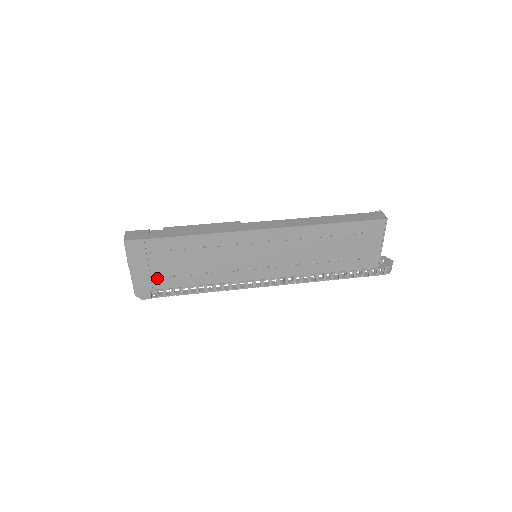
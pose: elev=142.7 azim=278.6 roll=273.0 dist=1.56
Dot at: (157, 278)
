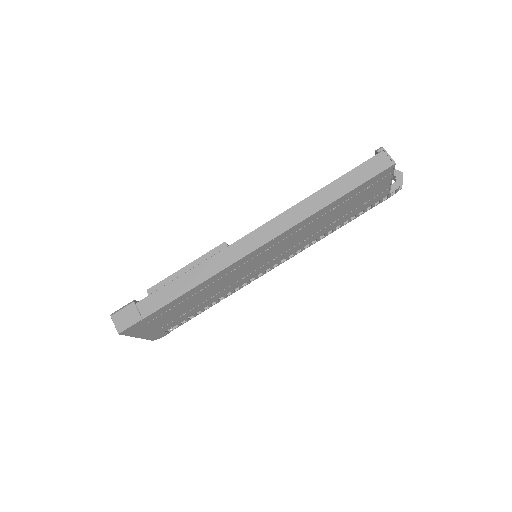
Dot at: (167, 325)
